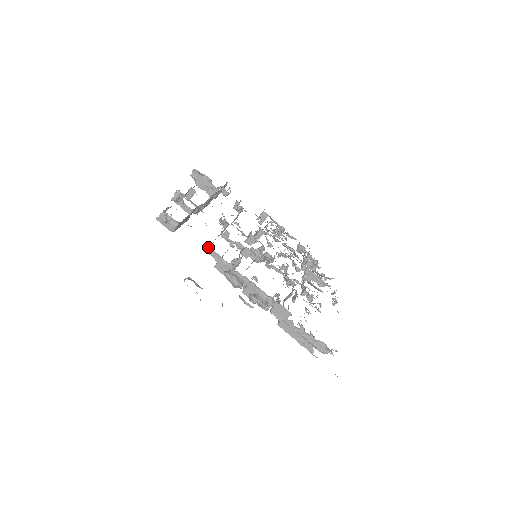
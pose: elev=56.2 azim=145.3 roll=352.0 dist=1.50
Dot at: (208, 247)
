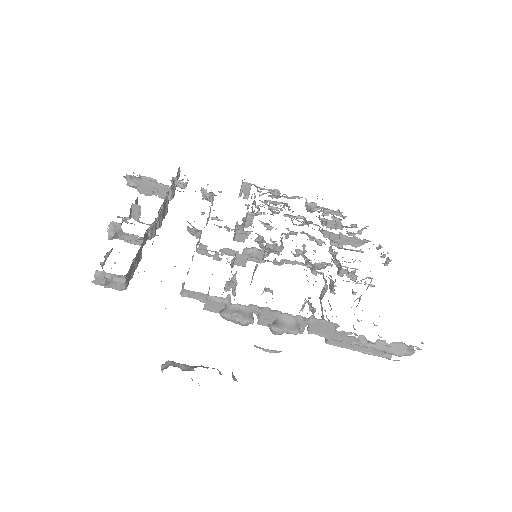
Dot at: occluded
